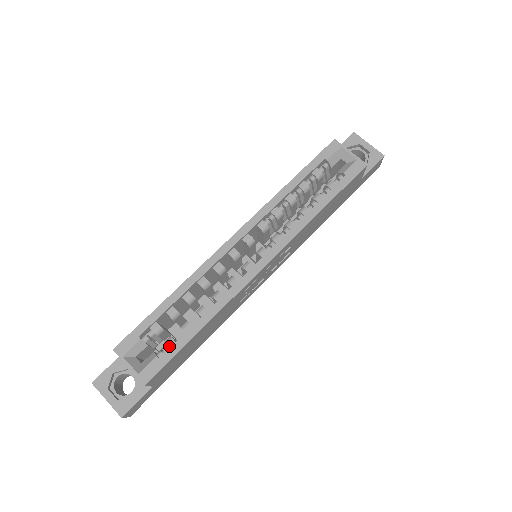
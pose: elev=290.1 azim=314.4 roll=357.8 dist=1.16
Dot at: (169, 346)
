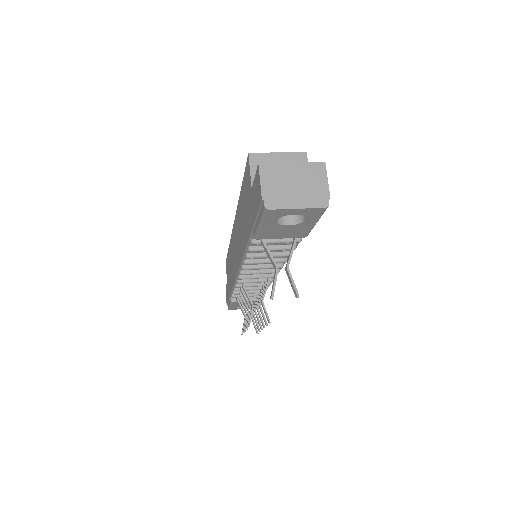
Dot at: occluded
